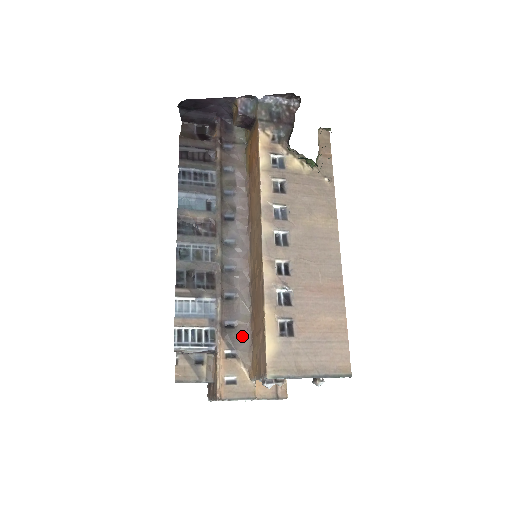
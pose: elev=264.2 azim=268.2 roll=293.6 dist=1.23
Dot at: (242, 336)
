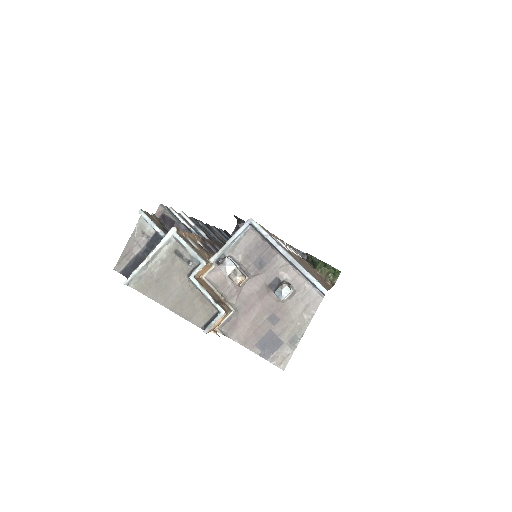
Dot at: occluded
